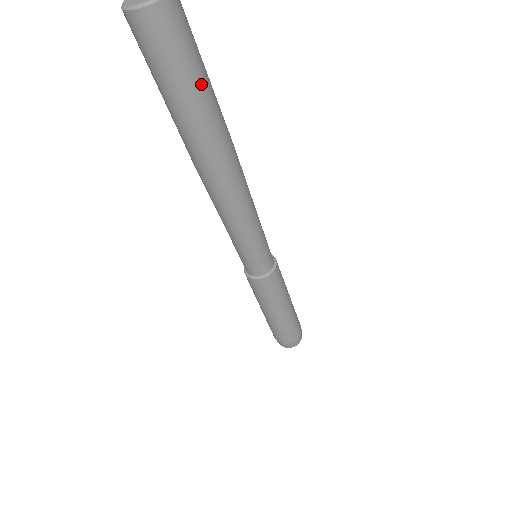
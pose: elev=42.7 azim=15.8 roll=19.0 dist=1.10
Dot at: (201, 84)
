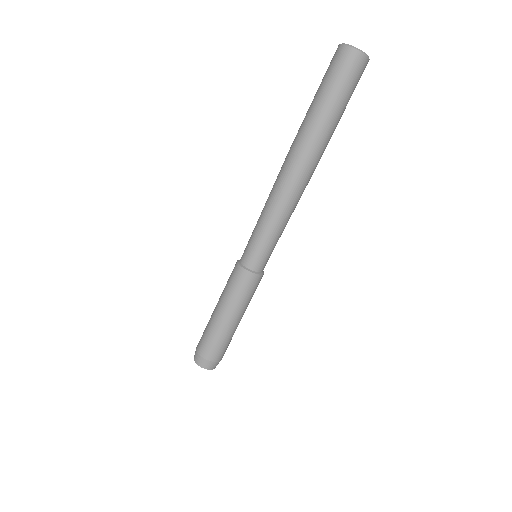
Dot at: (333, 105)
